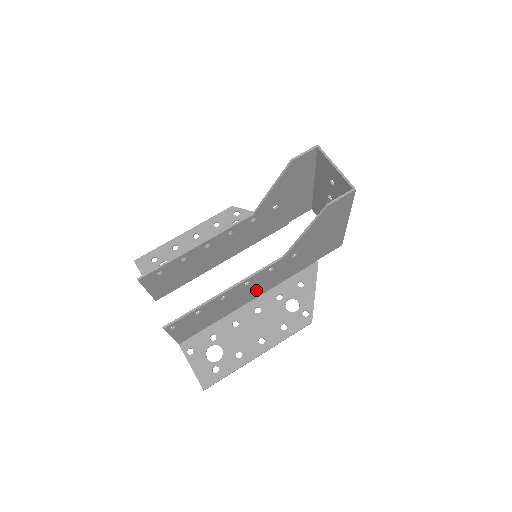
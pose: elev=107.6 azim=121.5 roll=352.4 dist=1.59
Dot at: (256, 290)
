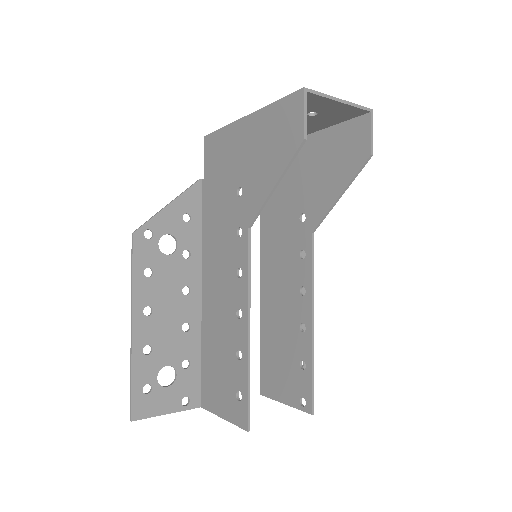
Dot at: (278, 280)
